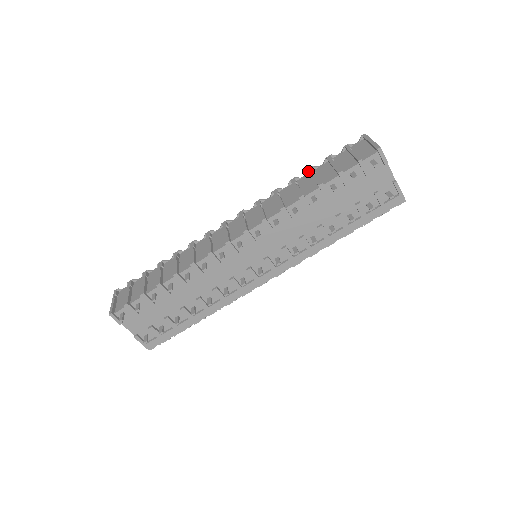
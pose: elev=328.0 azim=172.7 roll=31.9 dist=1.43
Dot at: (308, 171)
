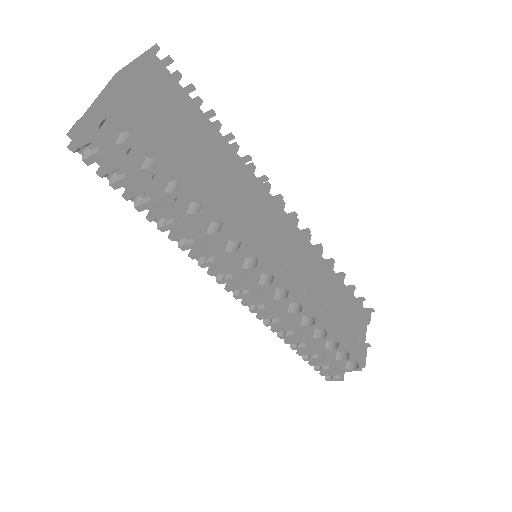
Dot at: occluded
